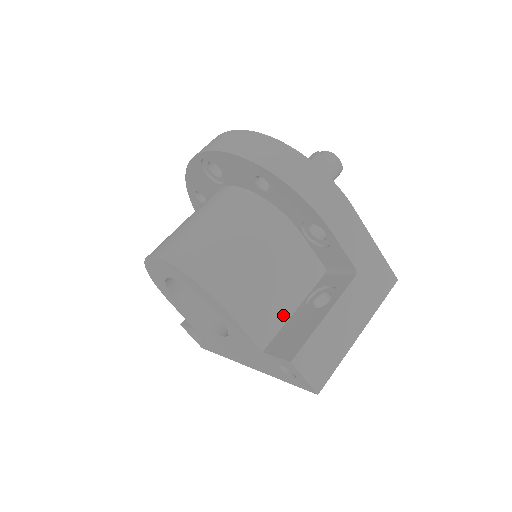
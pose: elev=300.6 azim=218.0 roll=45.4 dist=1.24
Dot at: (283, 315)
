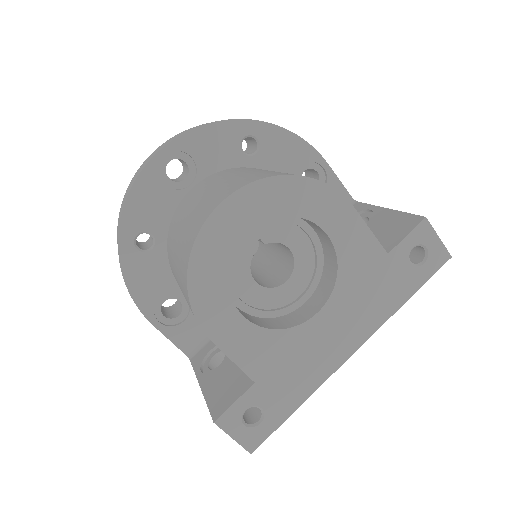
Dot at: occluded
